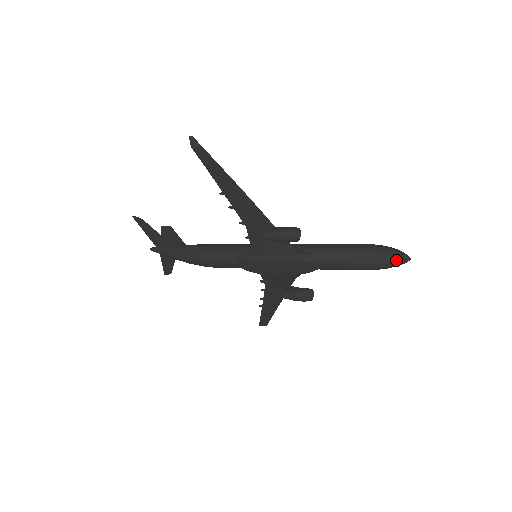
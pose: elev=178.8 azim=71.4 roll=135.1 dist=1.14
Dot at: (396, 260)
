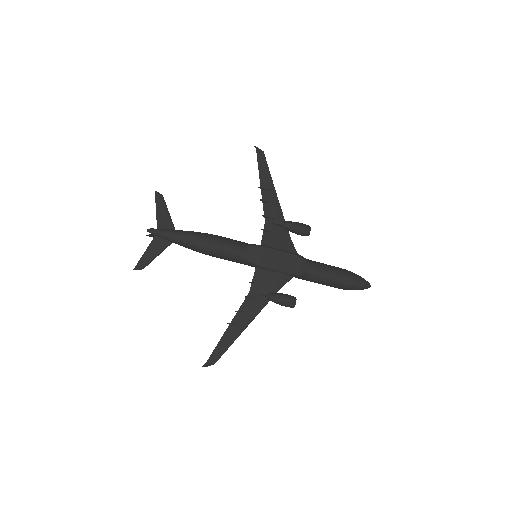
Dot at: (364, 280)
